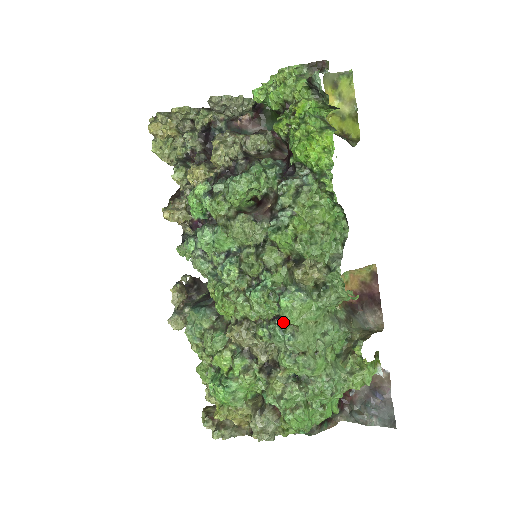
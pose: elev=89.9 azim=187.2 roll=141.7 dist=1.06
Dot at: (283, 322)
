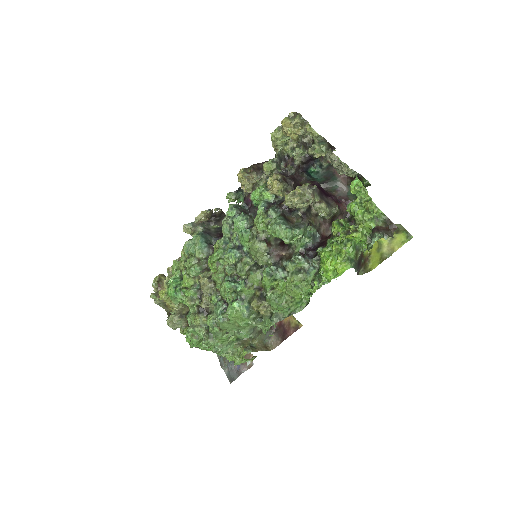
Dot at: (226, 309)
